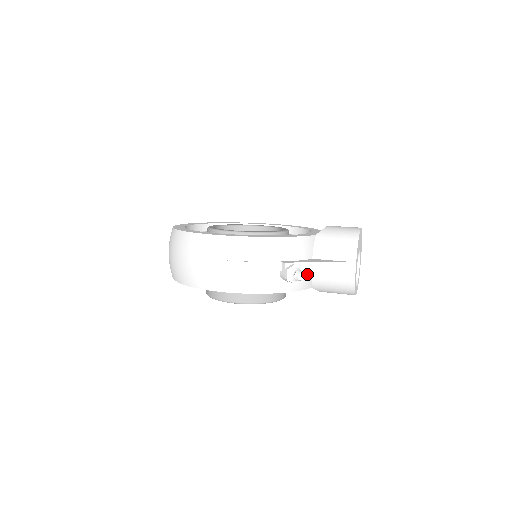
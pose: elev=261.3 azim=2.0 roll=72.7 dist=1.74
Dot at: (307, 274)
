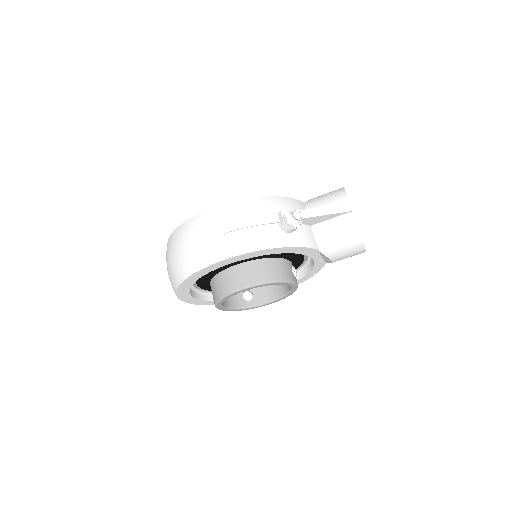
Dot at: (308, 231)
